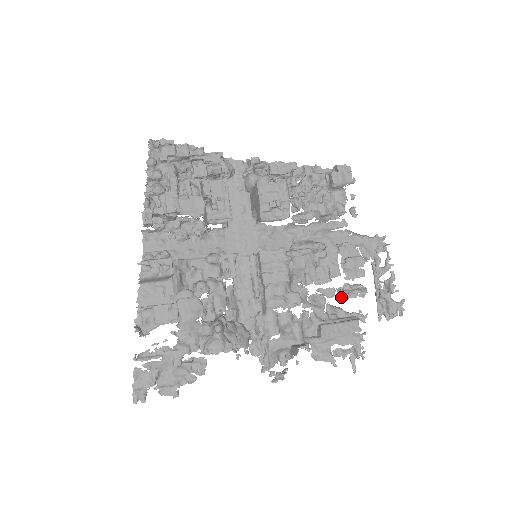
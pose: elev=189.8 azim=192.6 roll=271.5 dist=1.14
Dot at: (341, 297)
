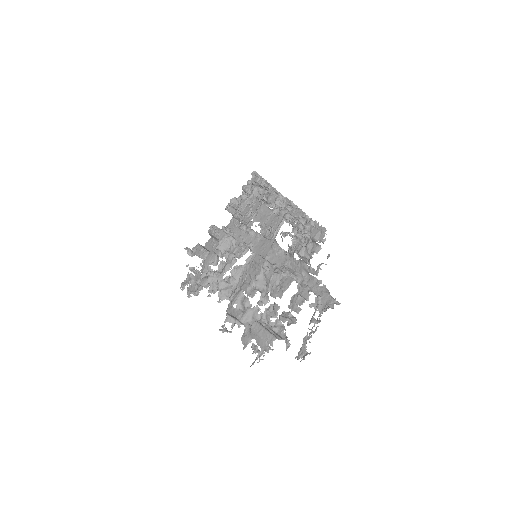
Dot at: (280, 316)
